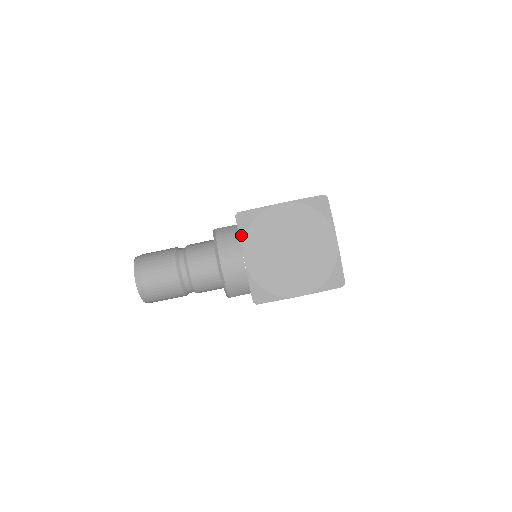
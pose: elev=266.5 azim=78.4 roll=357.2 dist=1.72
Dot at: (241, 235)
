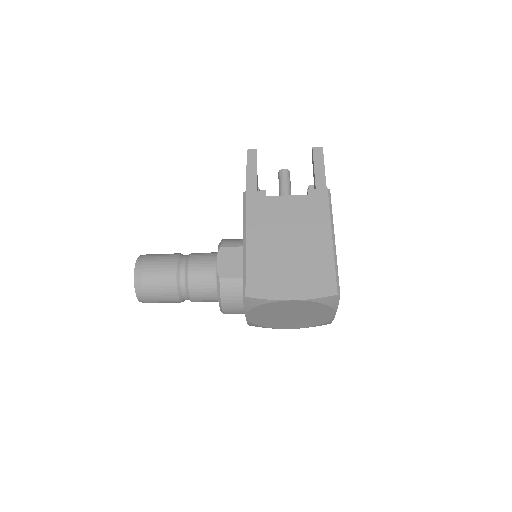
Dot at: (246, 309)
